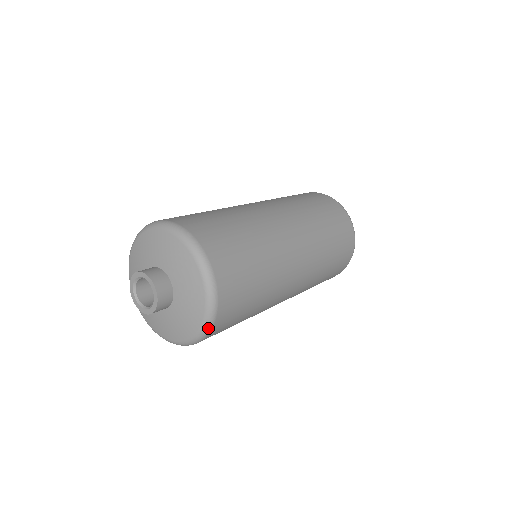
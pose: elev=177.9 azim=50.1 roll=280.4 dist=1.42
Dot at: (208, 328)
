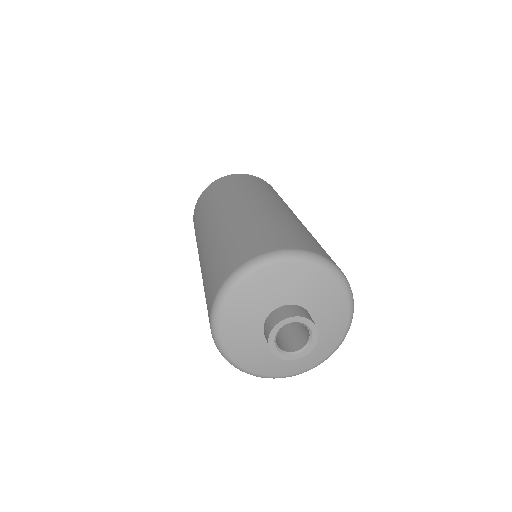
Dot at: (341, 343)
